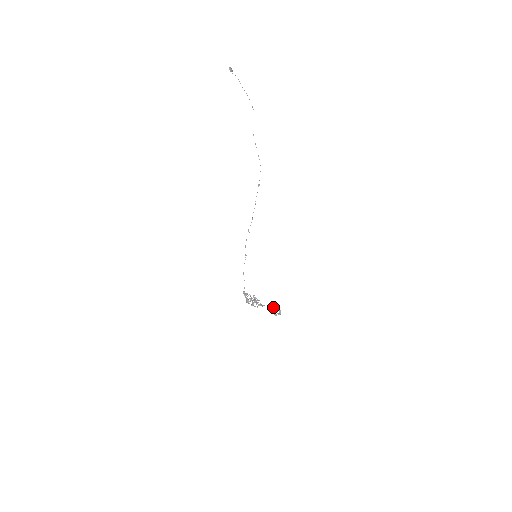
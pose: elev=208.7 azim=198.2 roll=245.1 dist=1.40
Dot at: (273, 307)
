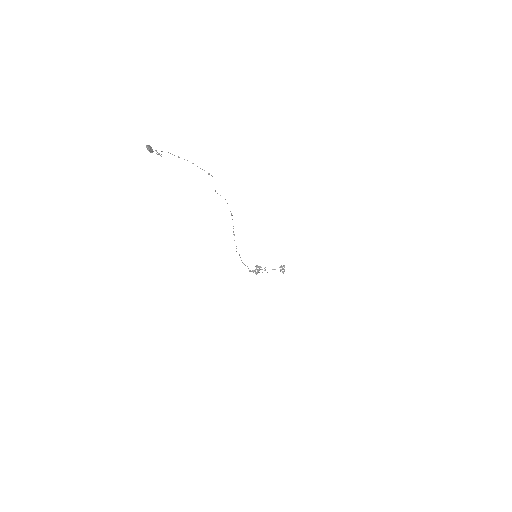
Dot at: (284, 271)
